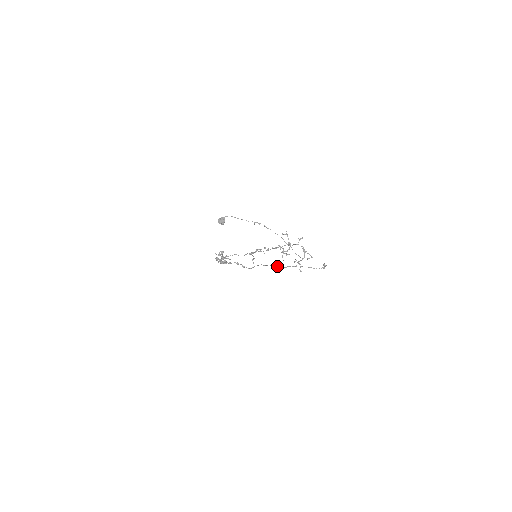
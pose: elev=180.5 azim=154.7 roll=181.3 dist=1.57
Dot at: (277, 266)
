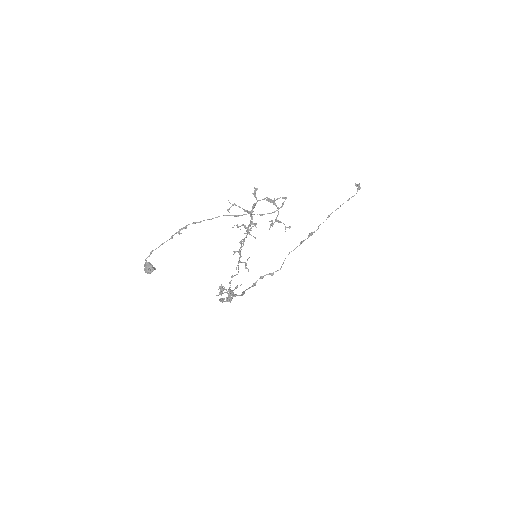
Dot at: occluded
